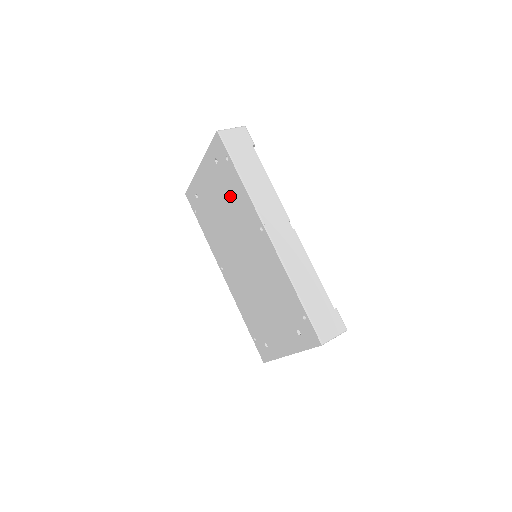
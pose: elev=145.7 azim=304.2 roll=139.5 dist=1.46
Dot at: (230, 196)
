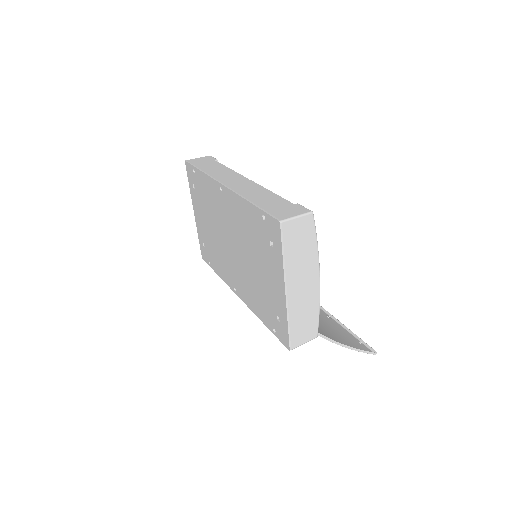
Dot at: (206, 199)
